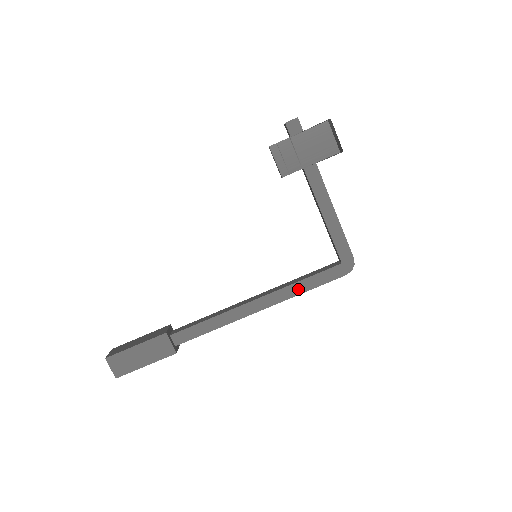
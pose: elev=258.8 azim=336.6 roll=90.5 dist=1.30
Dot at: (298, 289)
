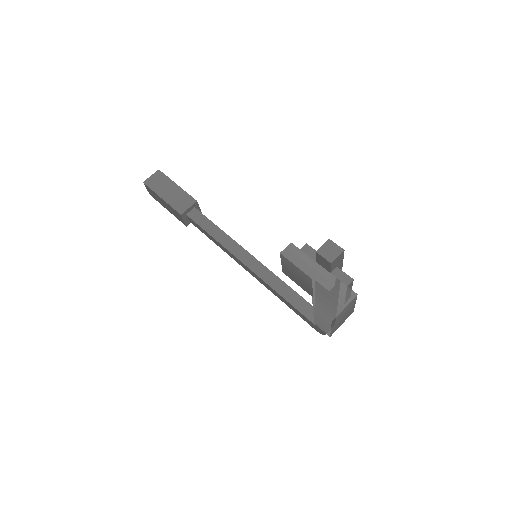
Dot at: (277, 295)
